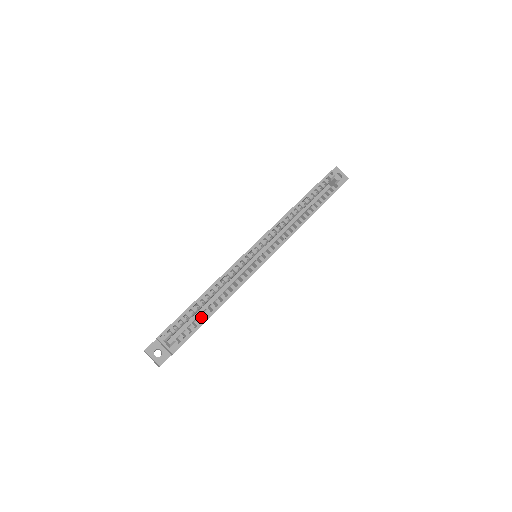
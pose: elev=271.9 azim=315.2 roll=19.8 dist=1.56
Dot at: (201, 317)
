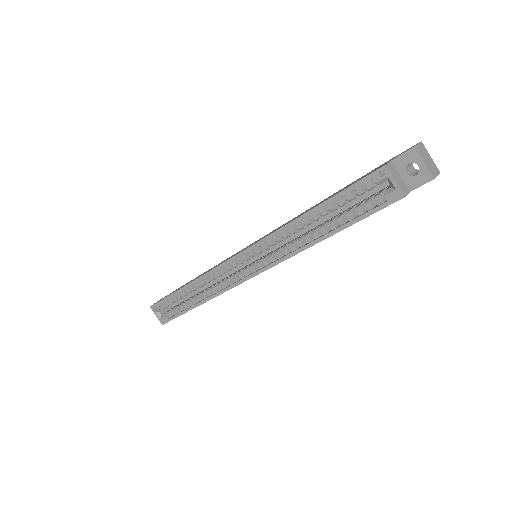
Dot at: (185, 305)
